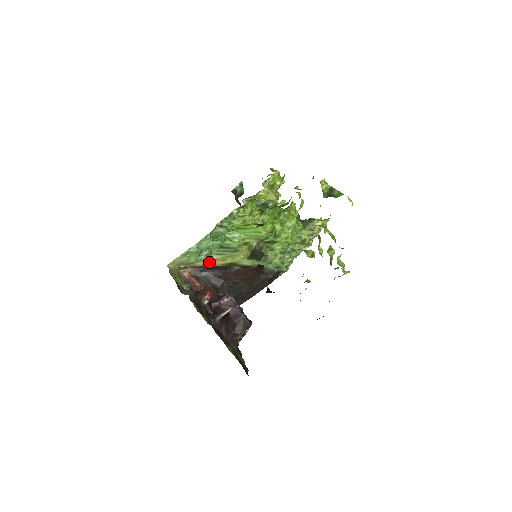
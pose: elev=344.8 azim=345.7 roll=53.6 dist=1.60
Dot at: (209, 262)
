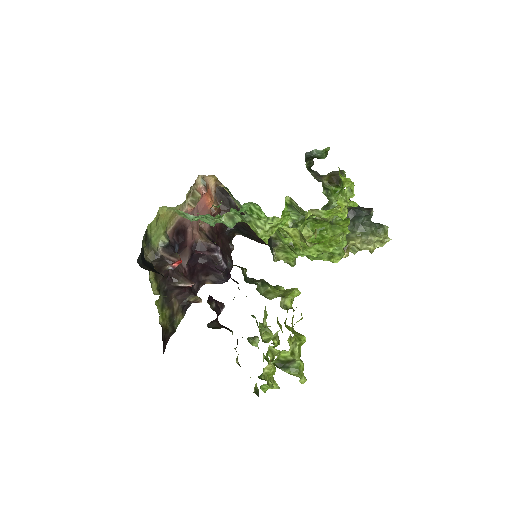
Dot at: occluded
